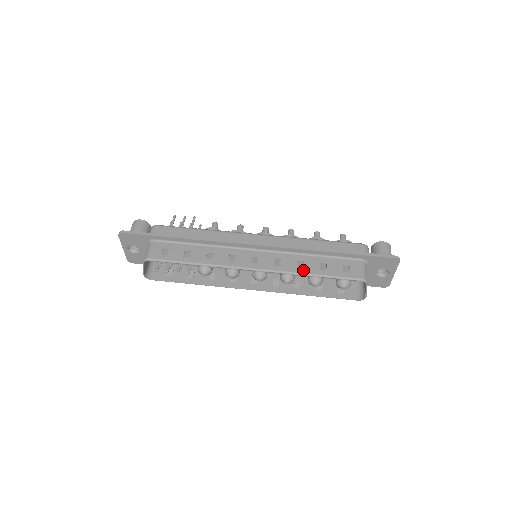
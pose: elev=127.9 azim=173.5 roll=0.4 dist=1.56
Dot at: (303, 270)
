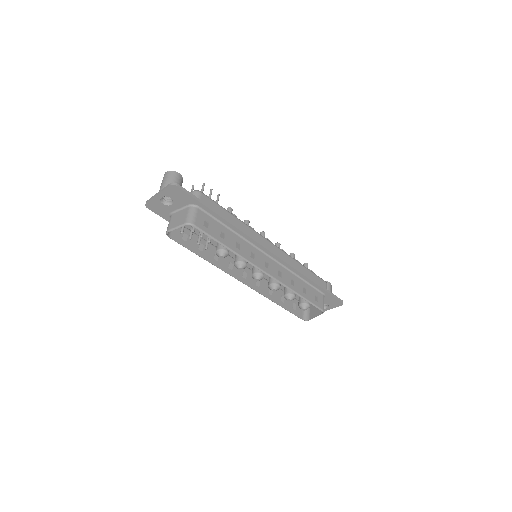
Dot at: (294, 288)
